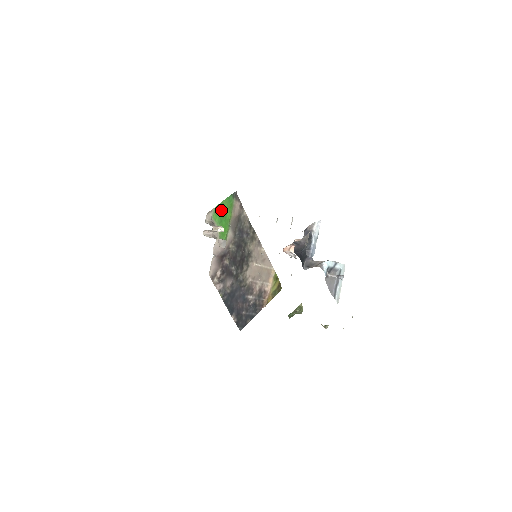
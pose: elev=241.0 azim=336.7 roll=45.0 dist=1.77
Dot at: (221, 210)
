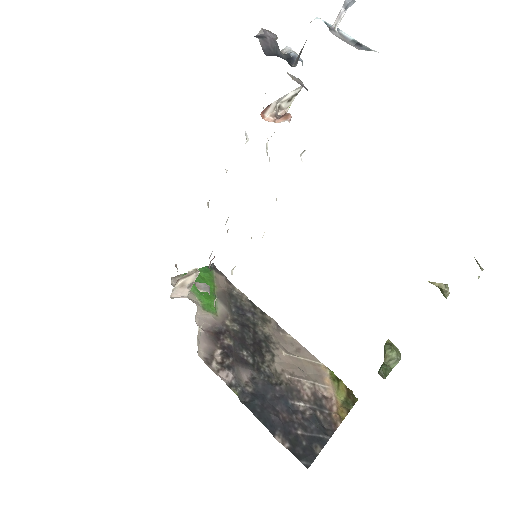
Dot at: occluded
